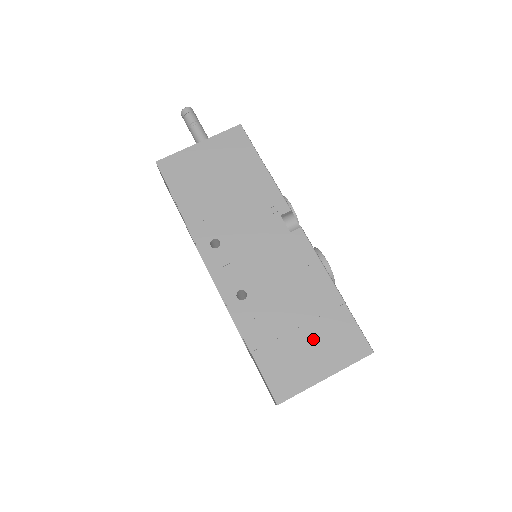
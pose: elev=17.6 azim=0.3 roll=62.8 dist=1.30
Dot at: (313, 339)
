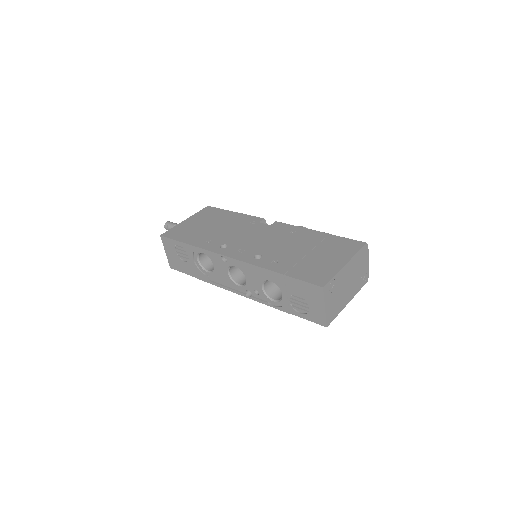
Dot at: (322, 254)
